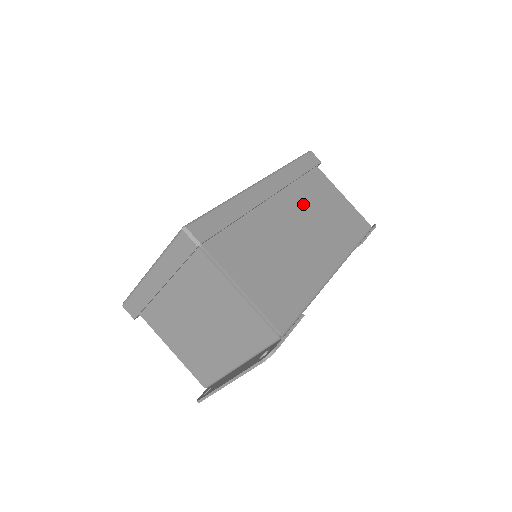
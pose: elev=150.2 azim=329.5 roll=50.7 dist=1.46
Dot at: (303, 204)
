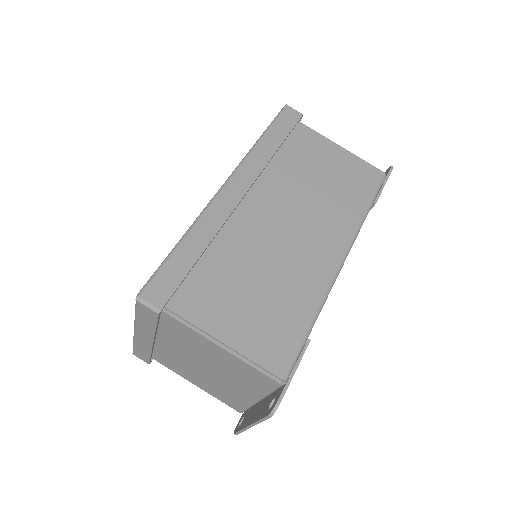
Dot at: (287, 186)
